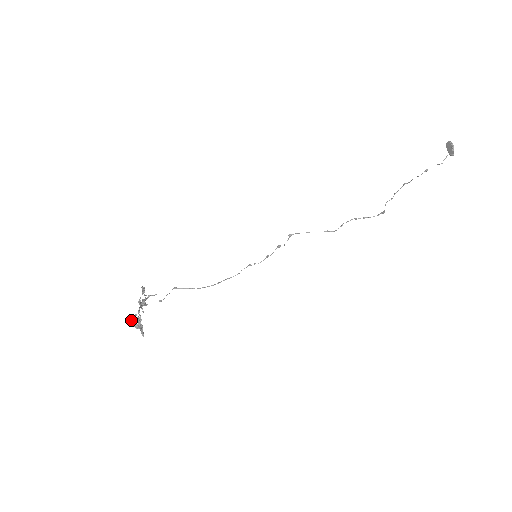
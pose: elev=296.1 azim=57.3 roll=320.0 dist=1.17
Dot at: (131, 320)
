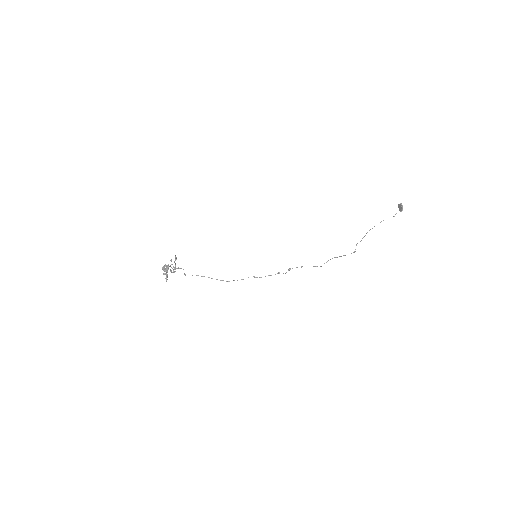
Dot at: (162, 268)
